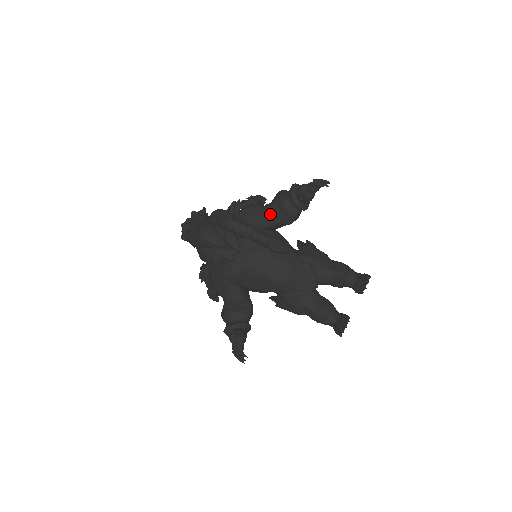
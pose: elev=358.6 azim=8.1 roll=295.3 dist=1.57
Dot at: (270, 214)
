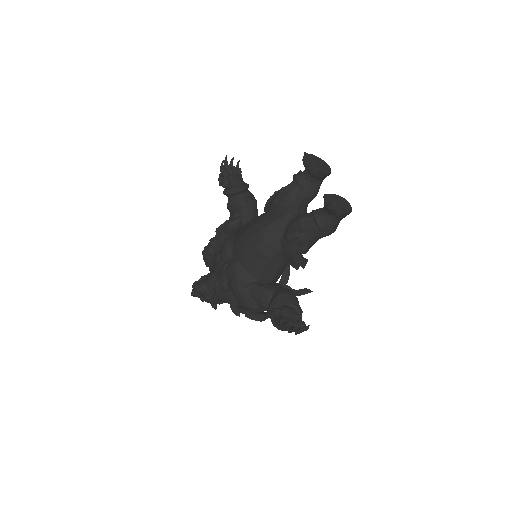
Dot at: occluded
